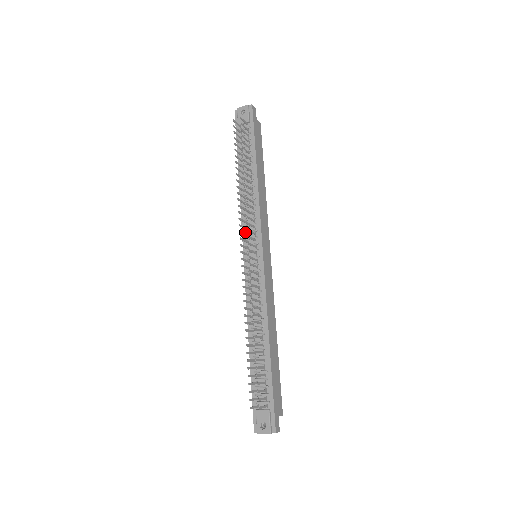
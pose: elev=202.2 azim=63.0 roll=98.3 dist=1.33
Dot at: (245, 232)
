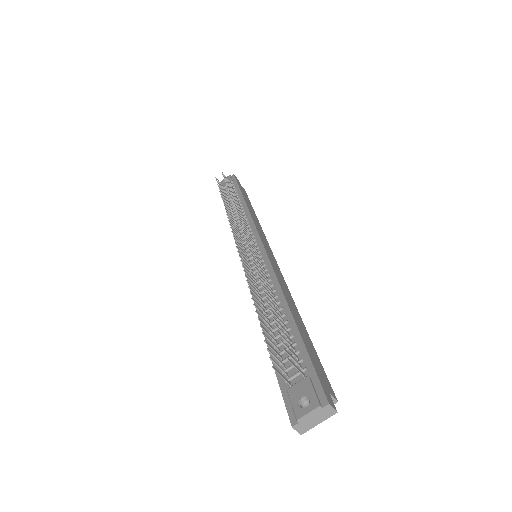
Dot at: occluded
